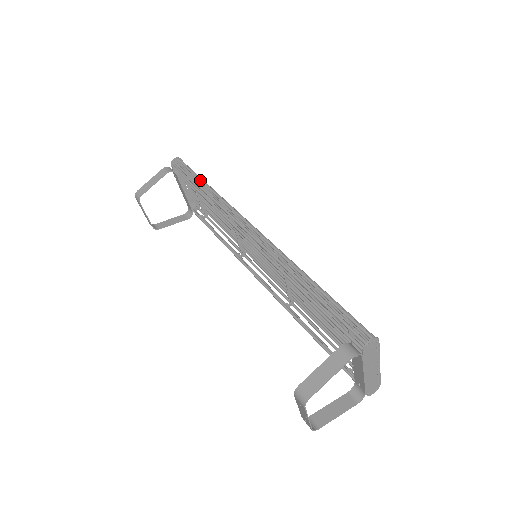
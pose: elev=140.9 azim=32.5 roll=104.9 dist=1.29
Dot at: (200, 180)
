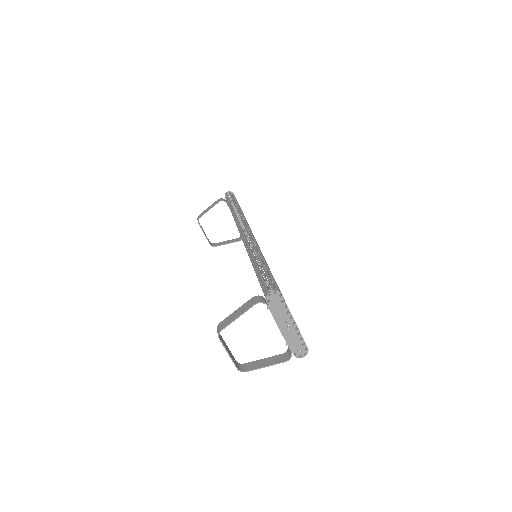
Dot at: (234, 204)
